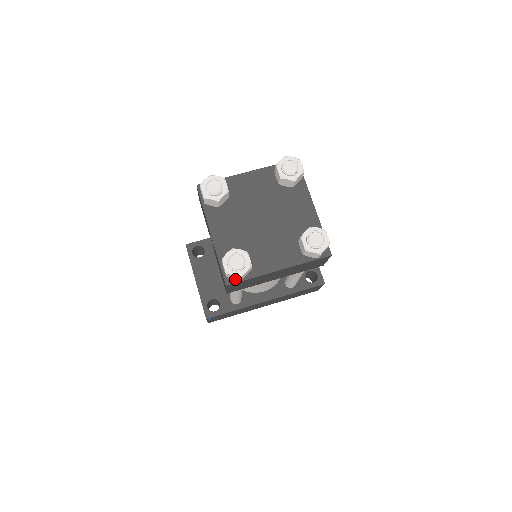
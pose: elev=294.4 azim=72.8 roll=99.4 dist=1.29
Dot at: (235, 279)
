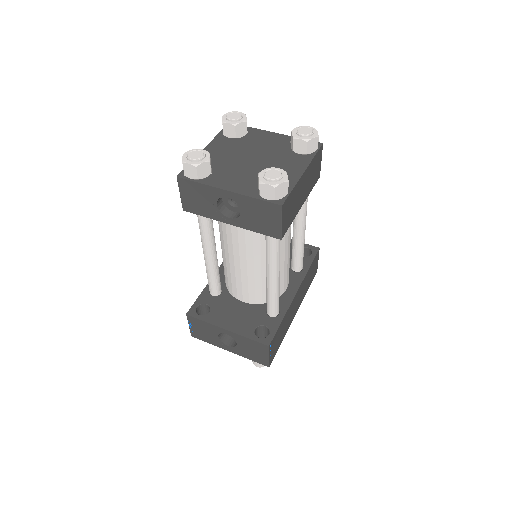
Dot at: (283, 197)
